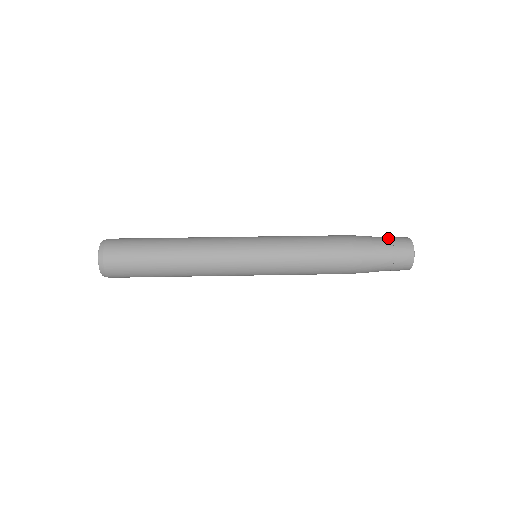
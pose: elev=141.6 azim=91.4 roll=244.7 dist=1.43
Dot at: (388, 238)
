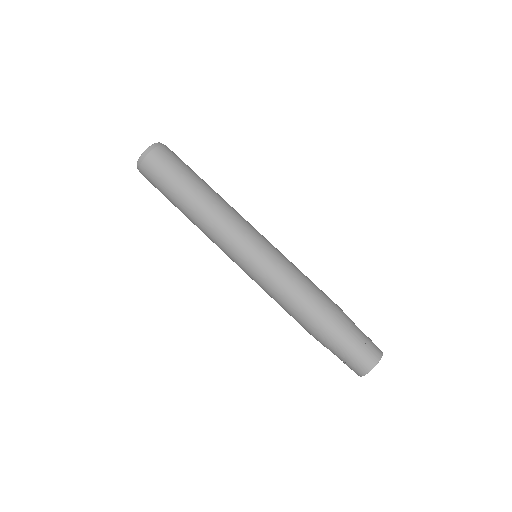
Dot at: (348, 358)
